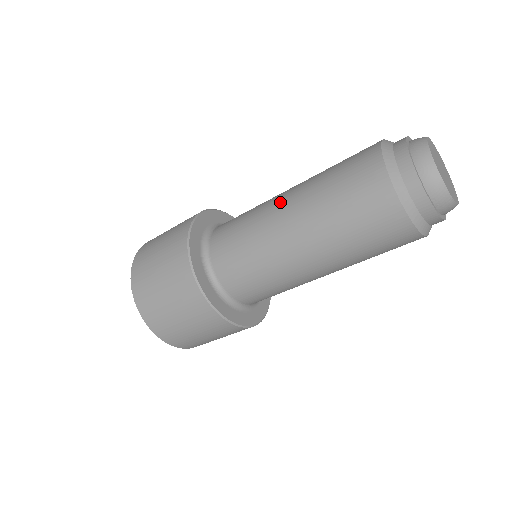
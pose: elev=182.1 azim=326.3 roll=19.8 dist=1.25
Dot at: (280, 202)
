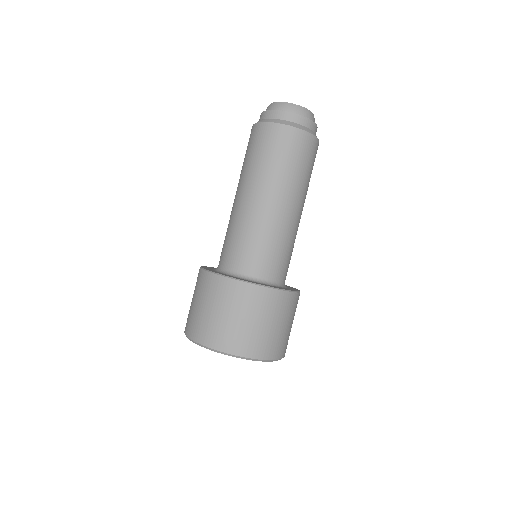
Dot at: occluded
